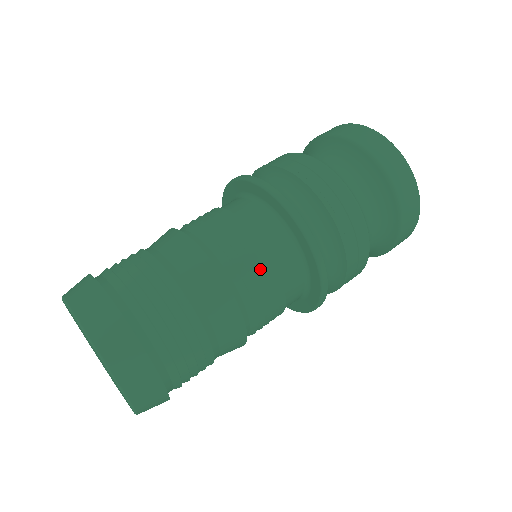
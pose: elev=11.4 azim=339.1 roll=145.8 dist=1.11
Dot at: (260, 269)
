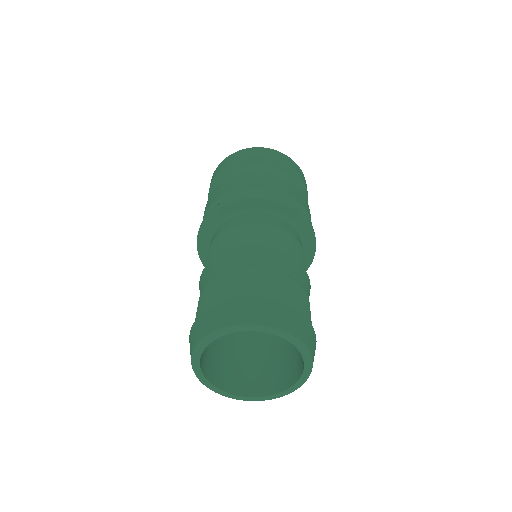
Dot at: (303, 260)
